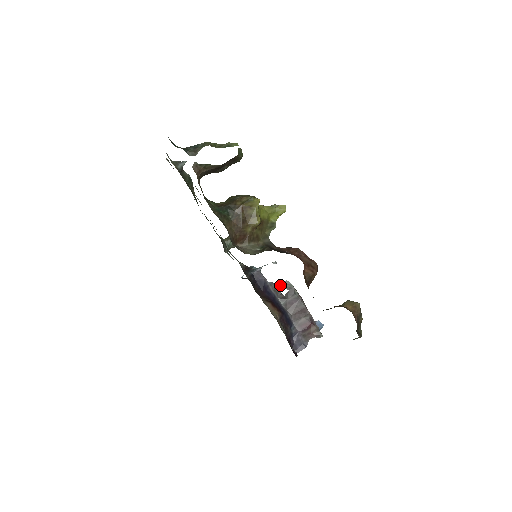
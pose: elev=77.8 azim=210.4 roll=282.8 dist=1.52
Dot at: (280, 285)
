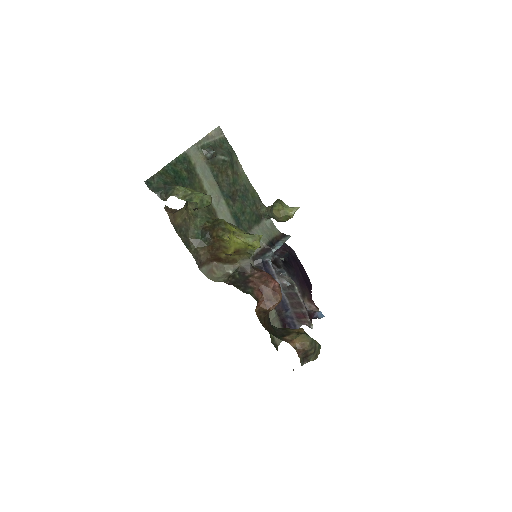
Dot at: (284, 278)
